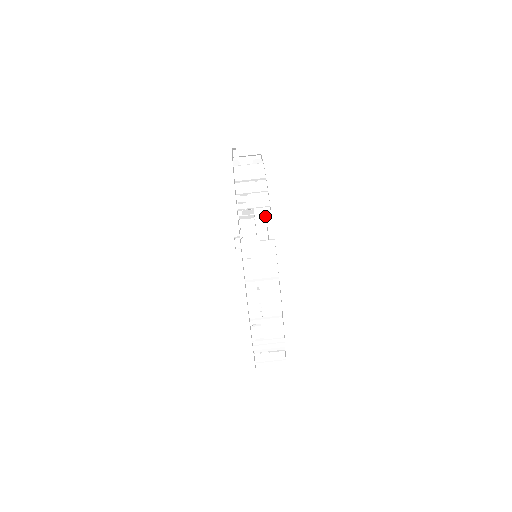
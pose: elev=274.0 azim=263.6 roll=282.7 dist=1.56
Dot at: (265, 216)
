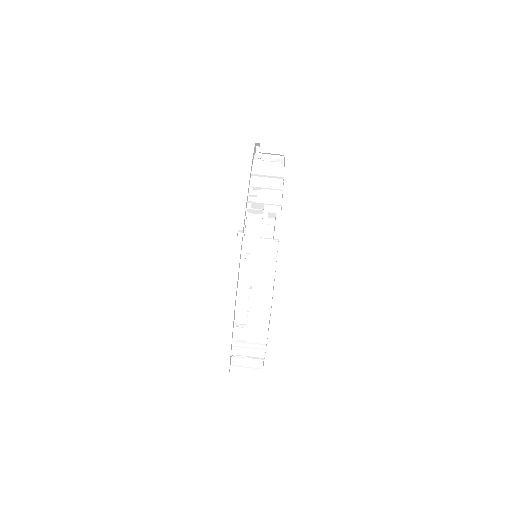
Dot at: (274, 221)
